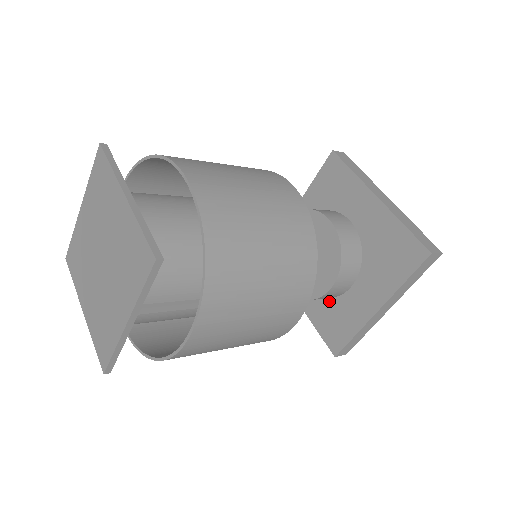
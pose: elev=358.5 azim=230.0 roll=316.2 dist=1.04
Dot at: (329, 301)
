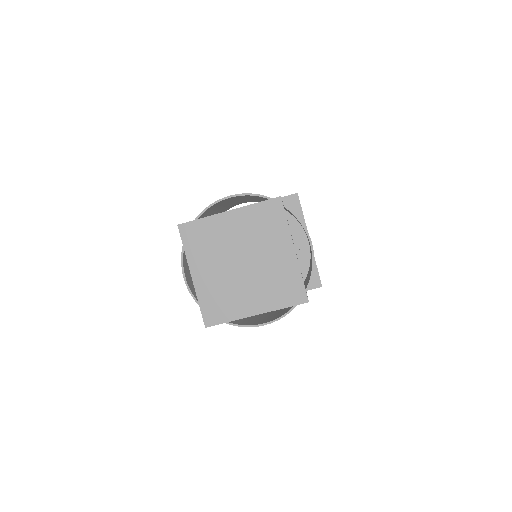
Dot at: occluded
